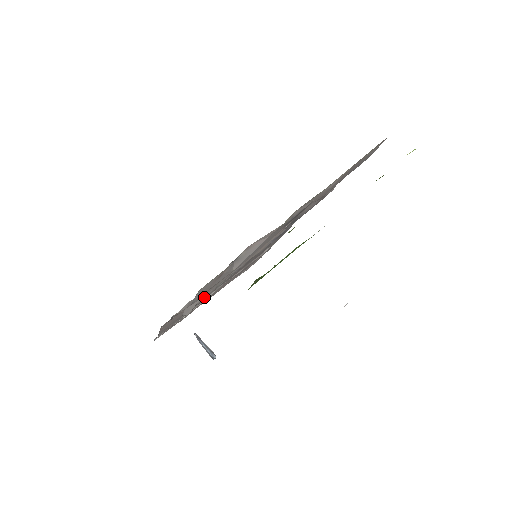
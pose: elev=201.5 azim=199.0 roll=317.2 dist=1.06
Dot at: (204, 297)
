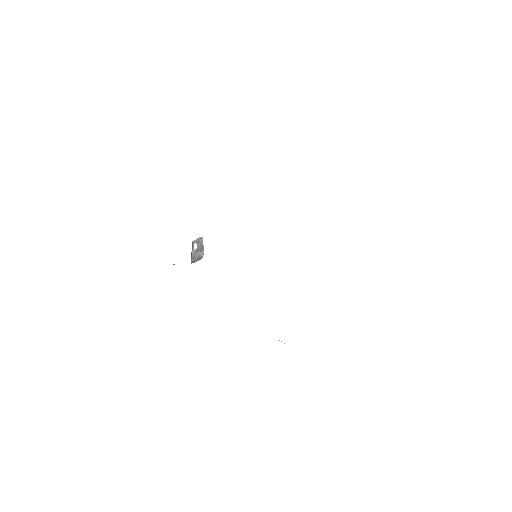
Dot at: occluded
